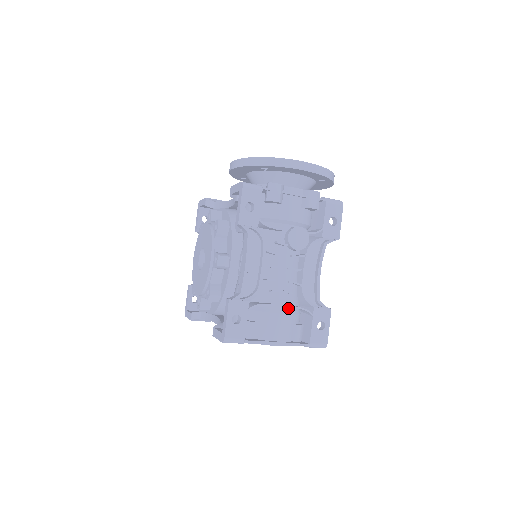
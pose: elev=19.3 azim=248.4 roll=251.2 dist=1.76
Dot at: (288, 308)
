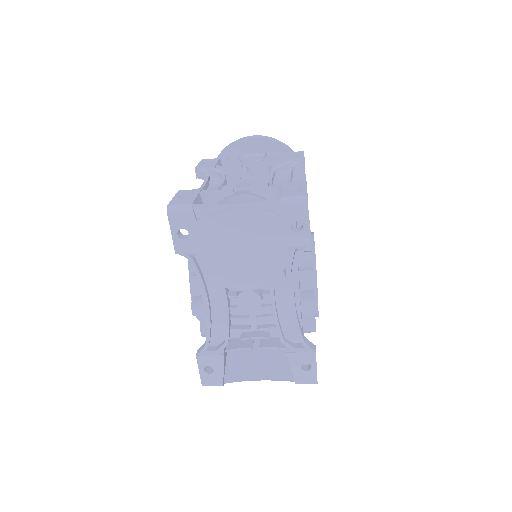
Dot at: (253, 194)
